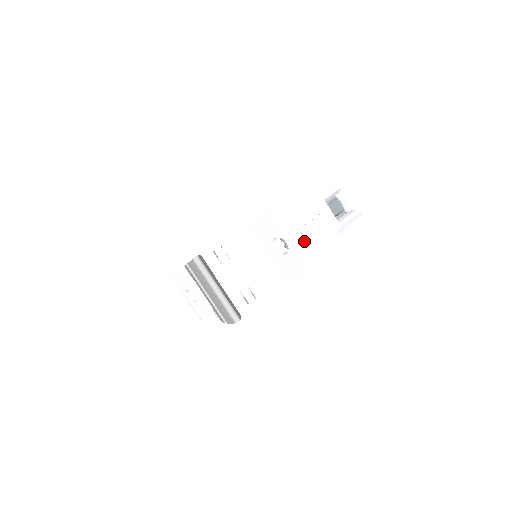
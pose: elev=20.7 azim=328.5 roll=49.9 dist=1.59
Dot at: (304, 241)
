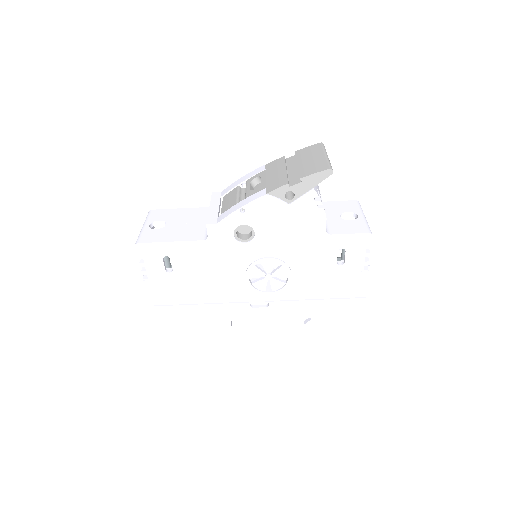
Dot at: occluded
